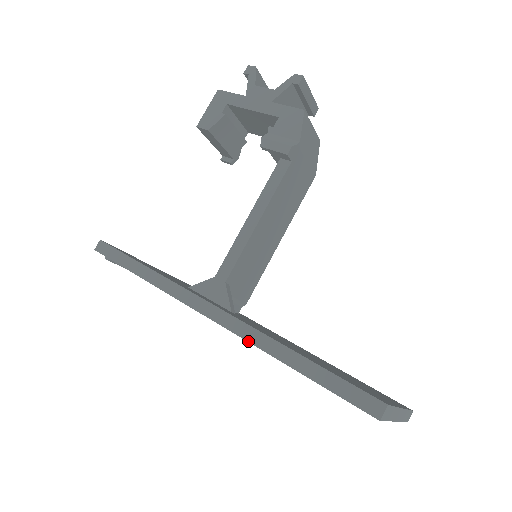
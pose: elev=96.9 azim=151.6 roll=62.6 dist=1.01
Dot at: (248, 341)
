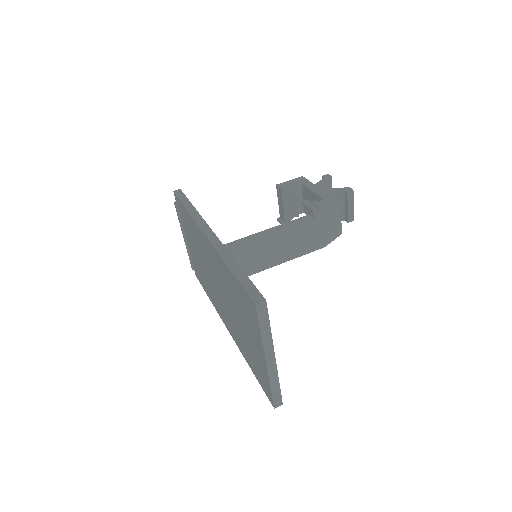
Dot at: (218, 252)
